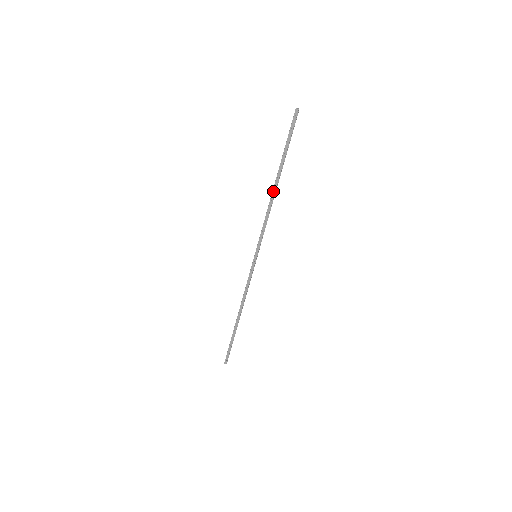
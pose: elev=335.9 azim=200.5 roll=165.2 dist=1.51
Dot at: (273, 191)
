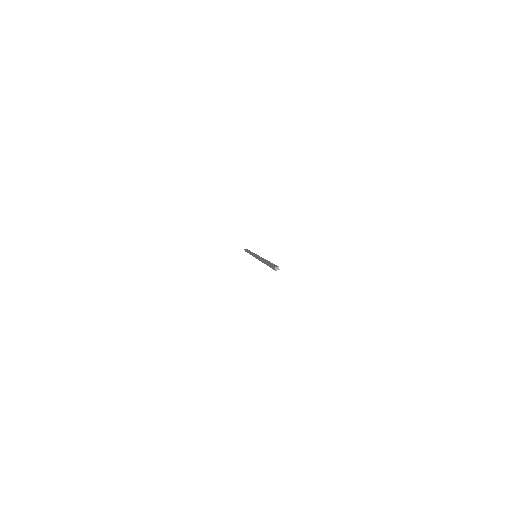
Dot at: (262, 260)
